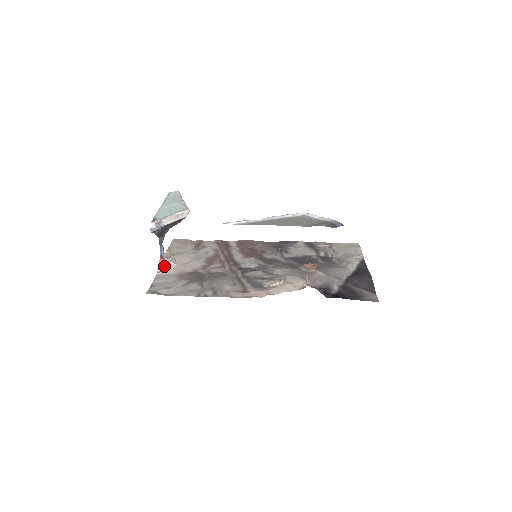
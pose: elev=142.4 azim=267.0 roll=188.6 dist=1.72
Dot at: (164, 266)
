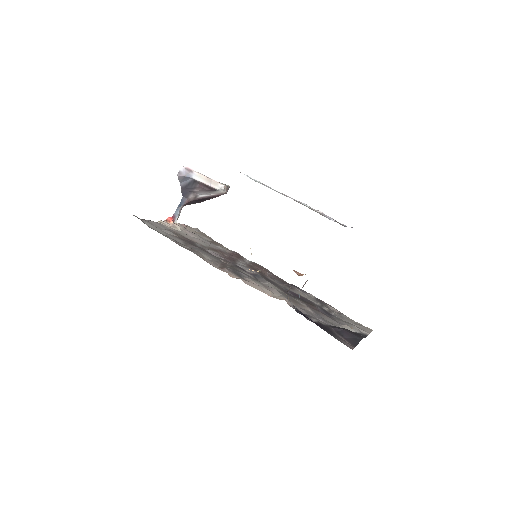
Dot at: (169, 223)
